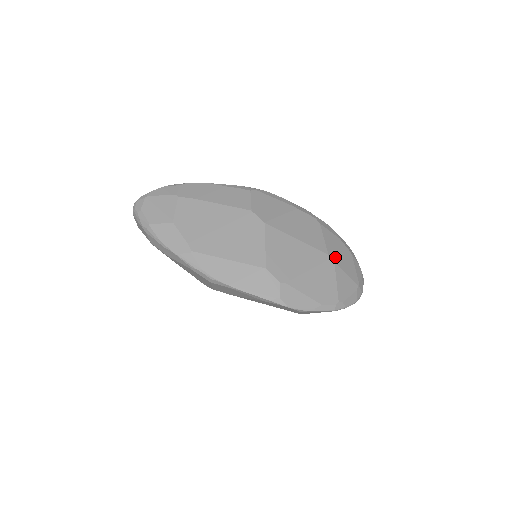
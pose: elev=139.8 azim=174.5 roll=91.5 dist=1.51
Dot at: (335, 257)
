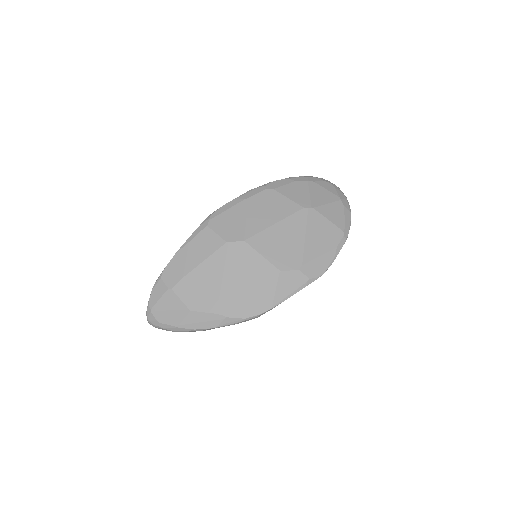
Dot at: (309, 203)
